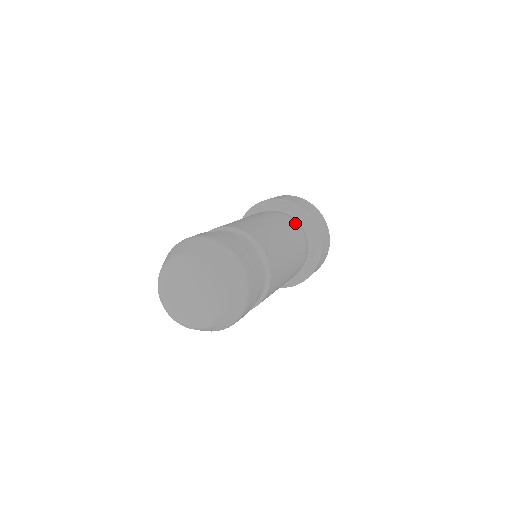
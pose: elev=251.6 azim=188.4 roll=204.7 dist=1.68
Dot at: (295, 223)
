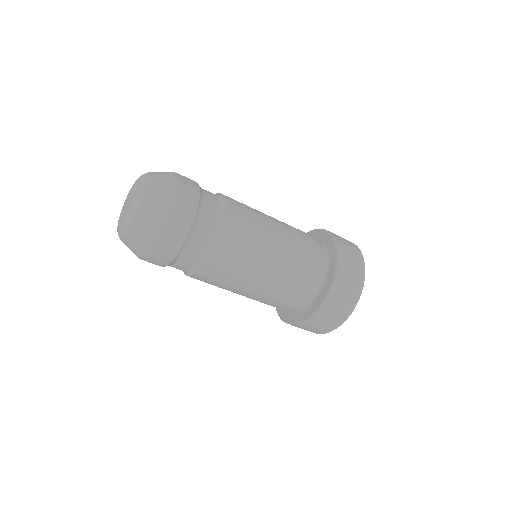
Dot at: (314, 244)
